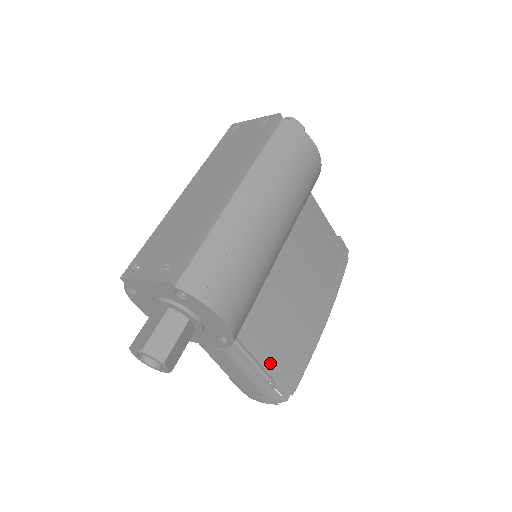
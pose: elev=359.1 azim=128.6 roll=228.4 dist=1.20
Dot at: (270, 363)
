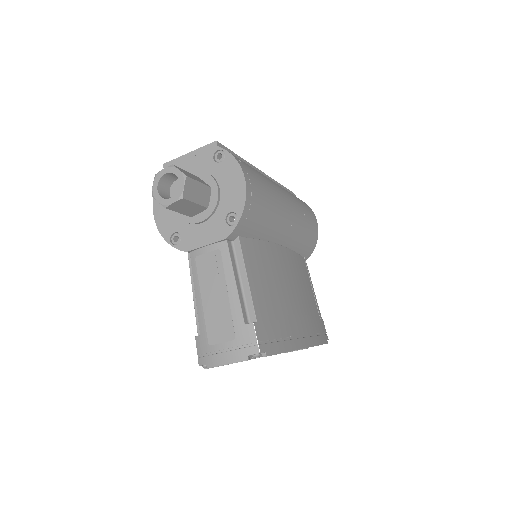
Dot at: (255, 297)
